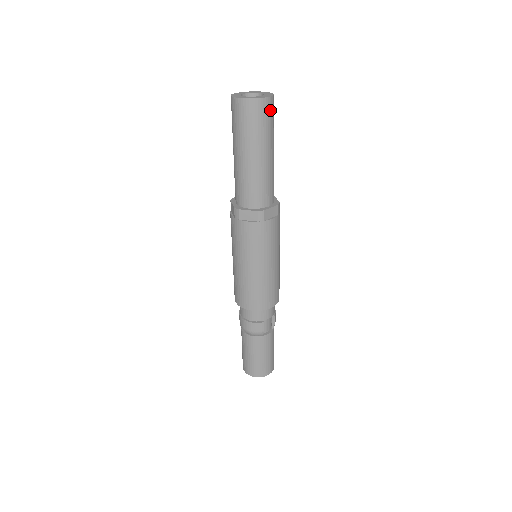
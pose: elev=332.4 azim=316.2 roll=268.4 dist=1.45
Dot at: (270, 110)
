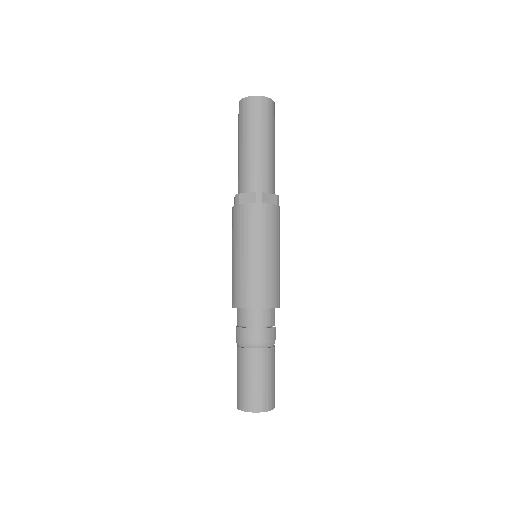
Dot at: occluded
